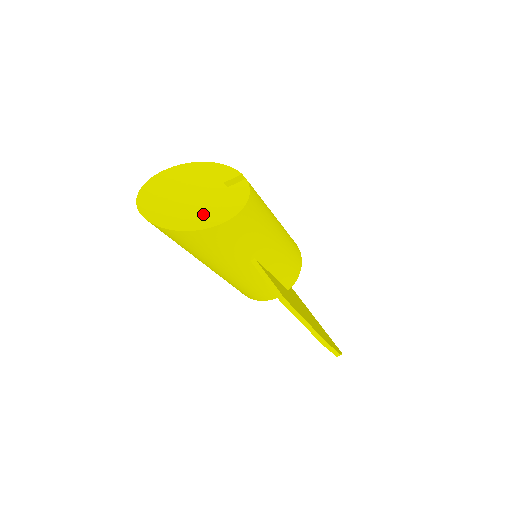
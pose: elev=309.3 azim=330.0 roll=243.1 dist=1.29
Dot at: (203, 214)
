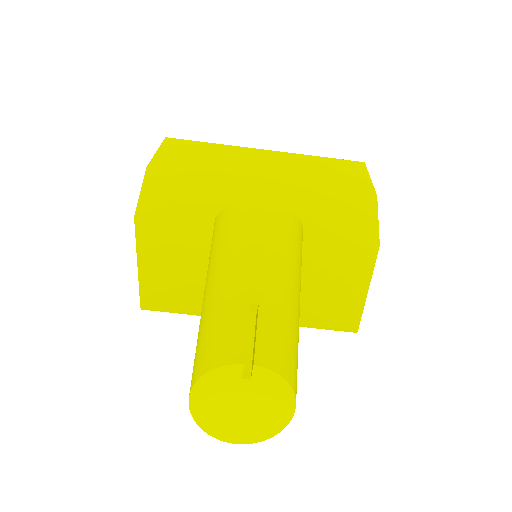
Dot at: (271, 410)
